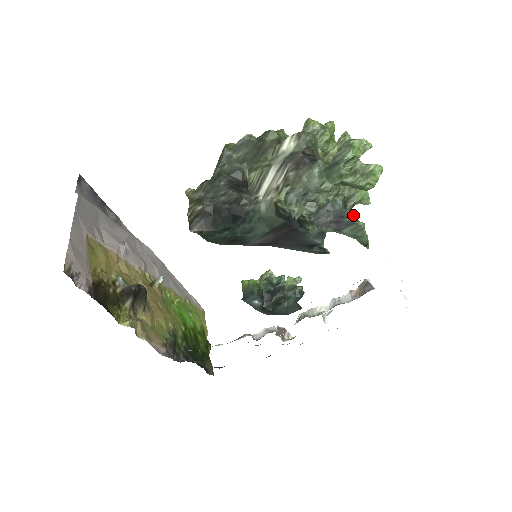
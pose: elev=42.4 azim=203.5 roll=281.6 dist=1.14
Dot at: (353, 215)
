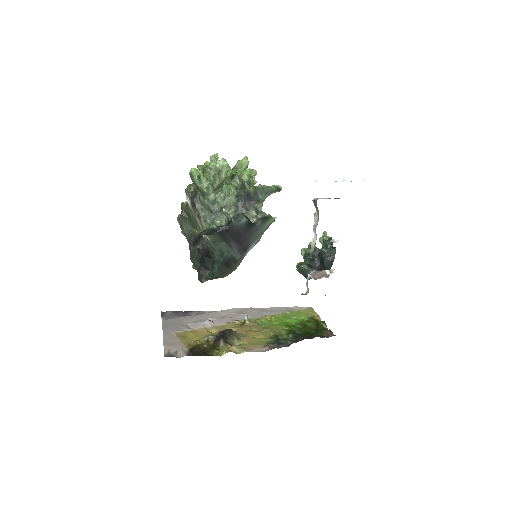
Dot at: (251, 188)
